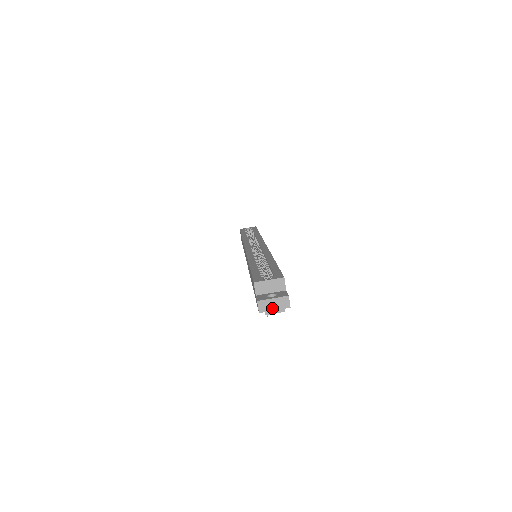
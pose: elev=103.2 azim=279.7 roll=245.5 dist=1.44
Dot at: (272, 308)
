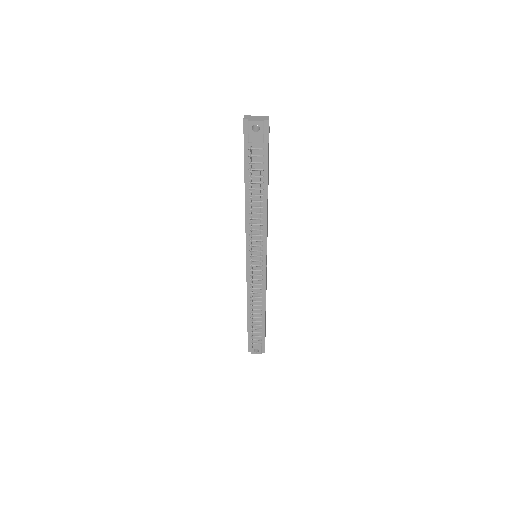
Dot at: (254, 119)
